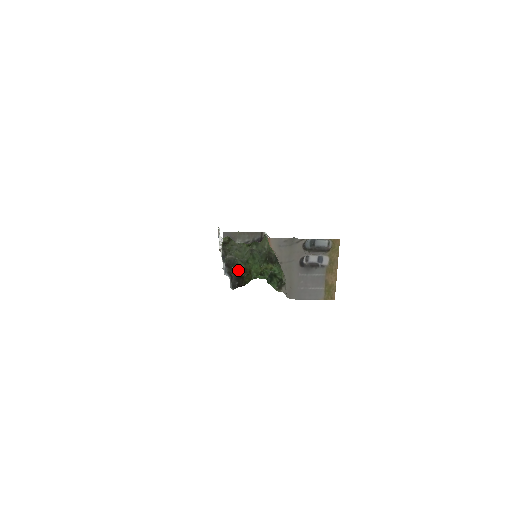
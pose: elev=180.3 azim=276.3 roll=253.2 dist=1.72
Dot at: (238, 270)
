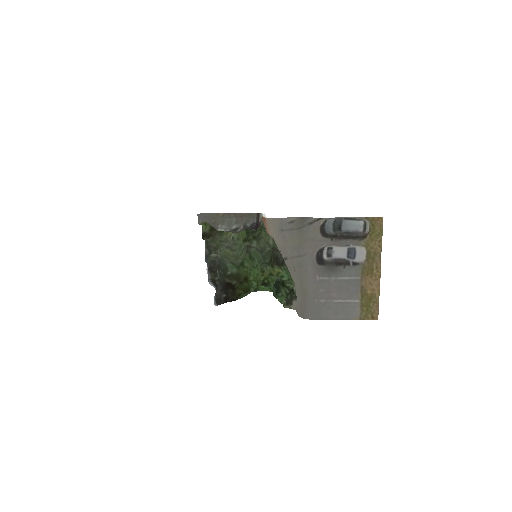
Dot at: (226, 276)
